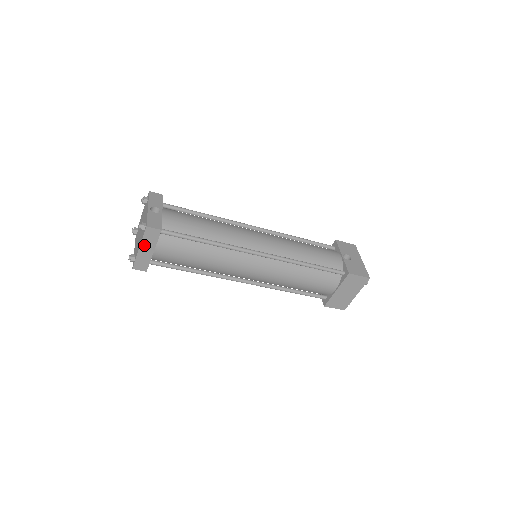
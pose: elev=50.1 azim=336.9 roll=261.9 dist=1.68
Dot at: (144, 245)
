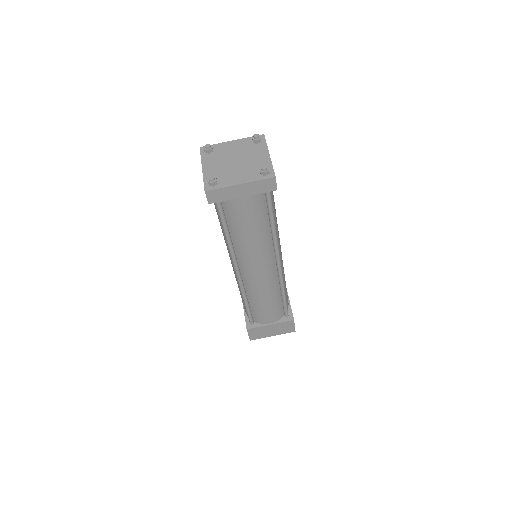
Dot at: (247, 186)
